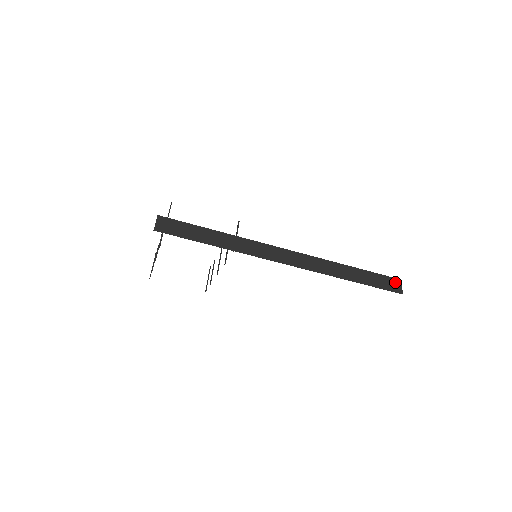
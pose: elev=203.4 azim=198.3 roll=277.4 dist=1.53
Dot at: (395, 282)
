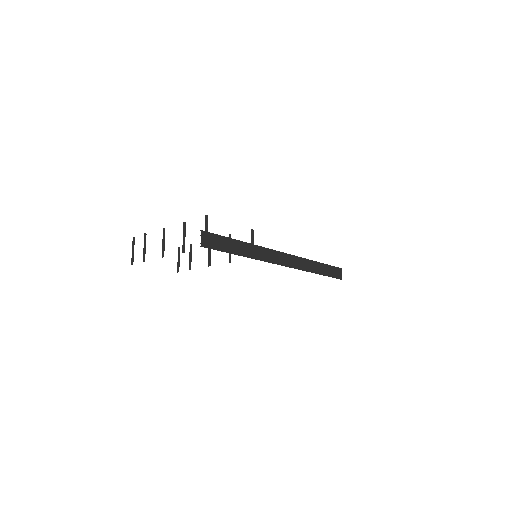
Dot at: (338, 271)
